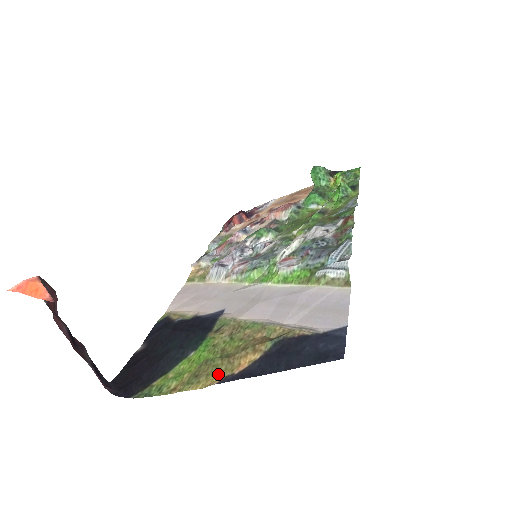
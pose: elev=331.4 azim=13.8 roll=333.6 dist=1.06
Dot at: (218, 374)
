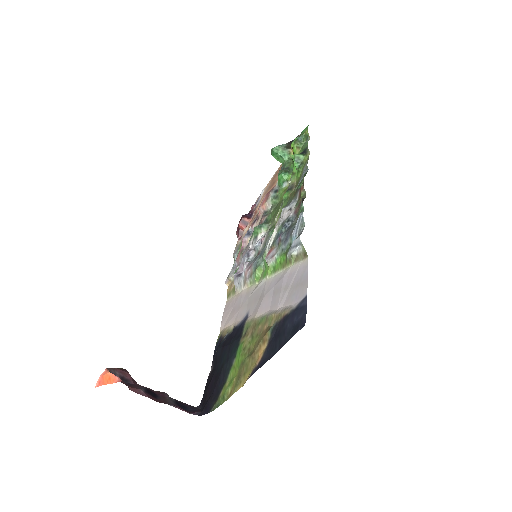
Dot at: (249, 370)
